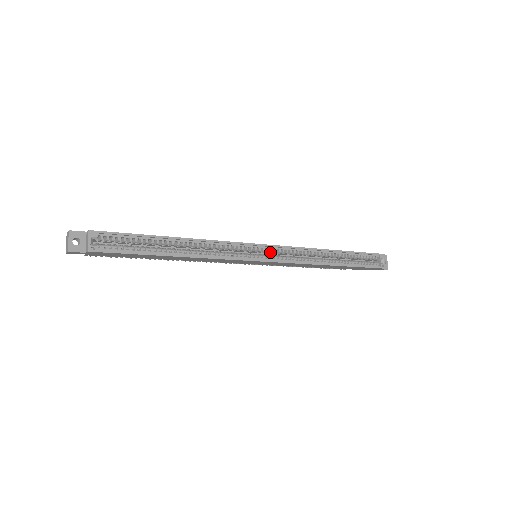
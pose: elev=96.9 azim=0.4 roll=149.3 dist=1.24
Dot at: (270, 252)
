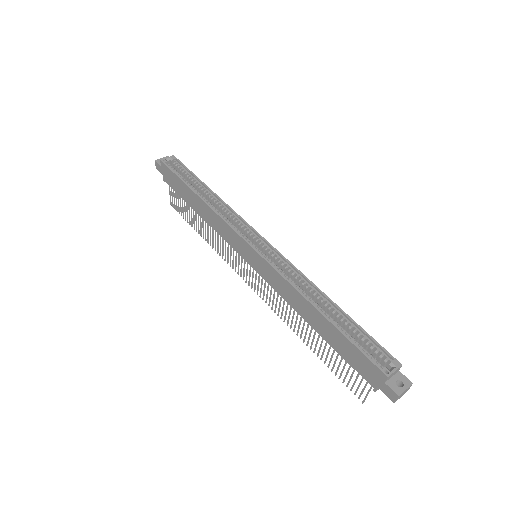
Dot at: (266, 251)
